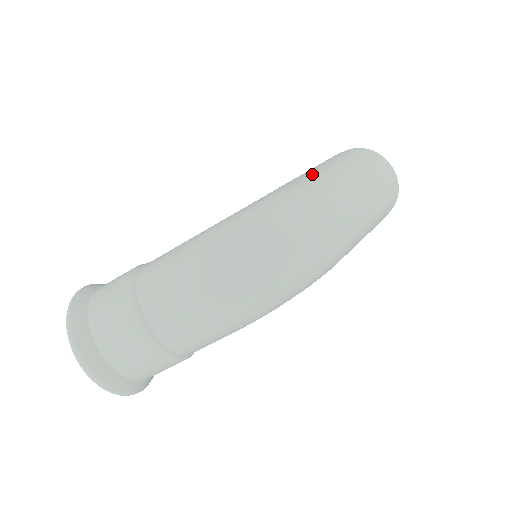
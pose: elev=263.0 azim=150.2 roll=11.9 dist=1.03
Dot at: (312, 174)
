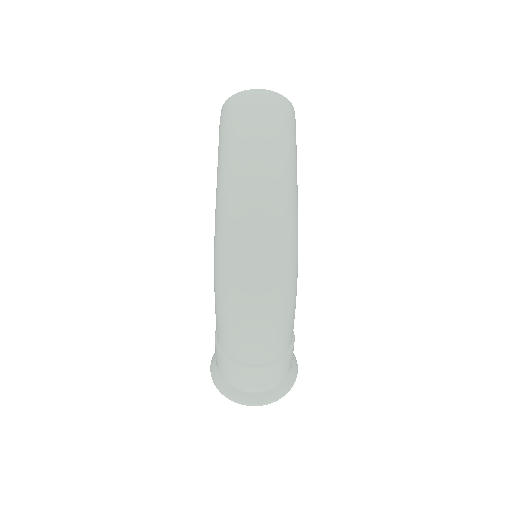
Dot at: (219, 183)
